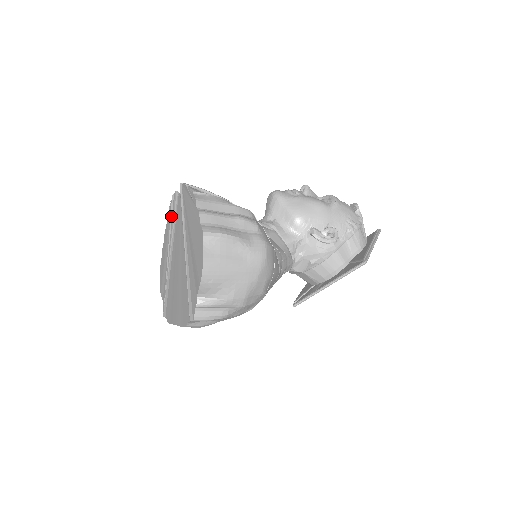
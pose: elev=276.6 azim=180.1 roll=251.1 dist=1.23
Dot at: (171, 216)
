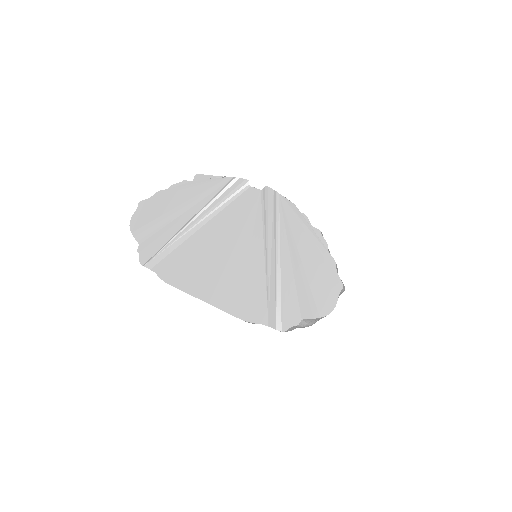
Dot at: (222, 192)
